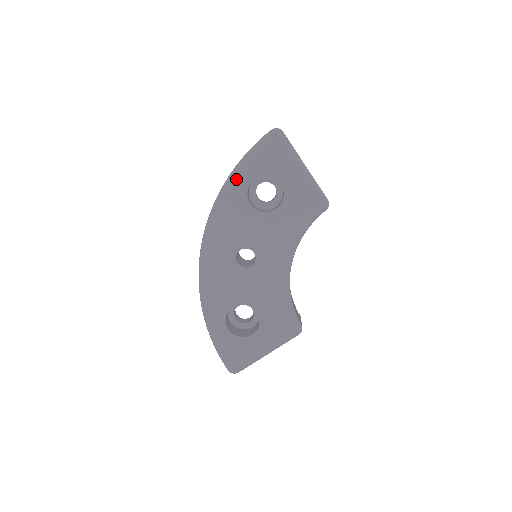
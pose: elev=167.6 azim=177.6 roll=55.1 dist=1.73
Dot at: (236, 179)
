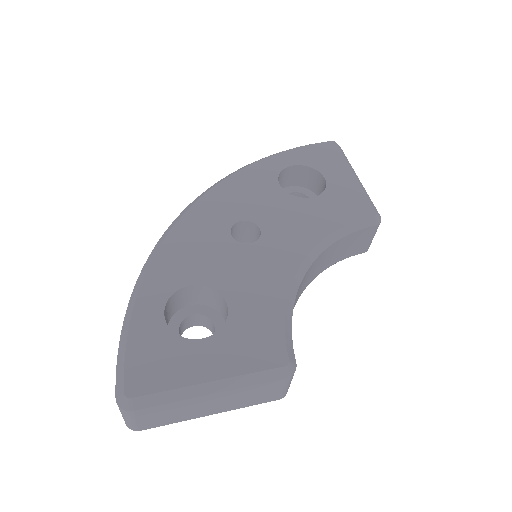
Dot at: (272, 158)
